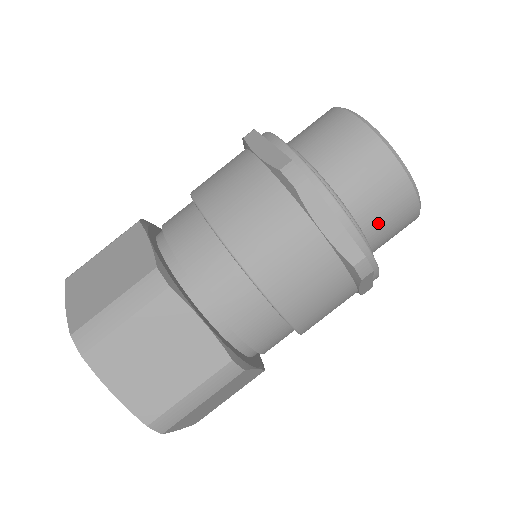
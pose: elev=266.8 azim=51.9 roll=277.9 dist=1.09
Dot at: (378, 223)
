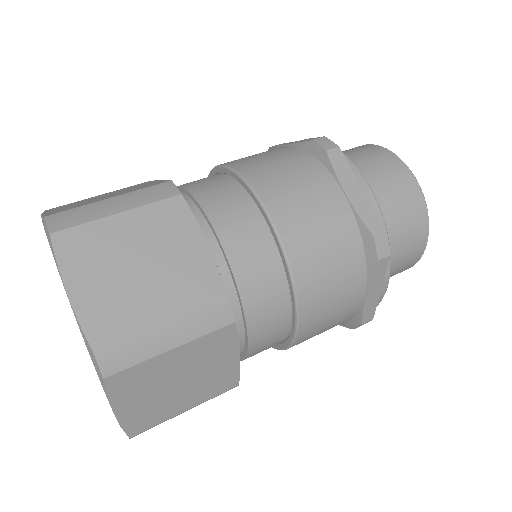
Dot at: (355, 162)
